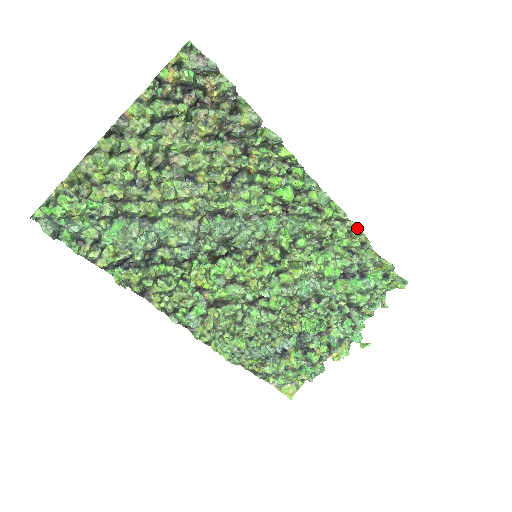
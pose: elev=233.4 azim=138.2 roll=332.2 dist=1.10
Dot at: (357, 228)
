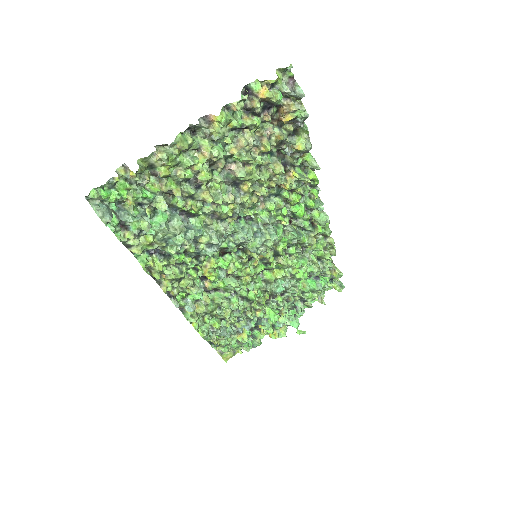
Dot at: (333, 244)
